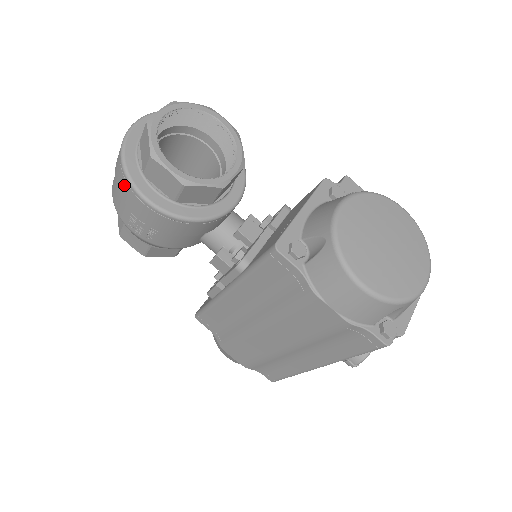
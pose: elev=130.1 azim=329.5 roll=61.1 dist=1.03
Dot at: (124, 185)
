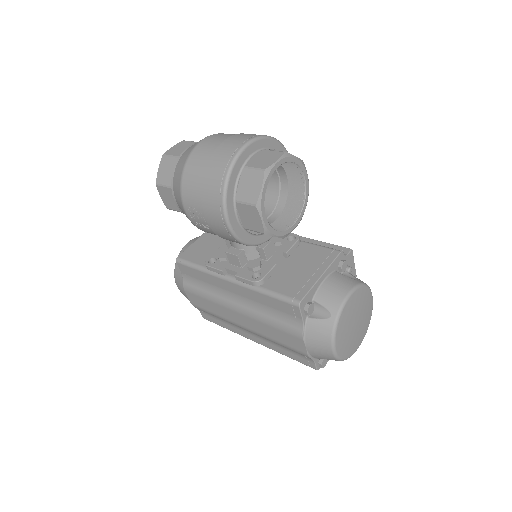
Dot at: (214, 198)
